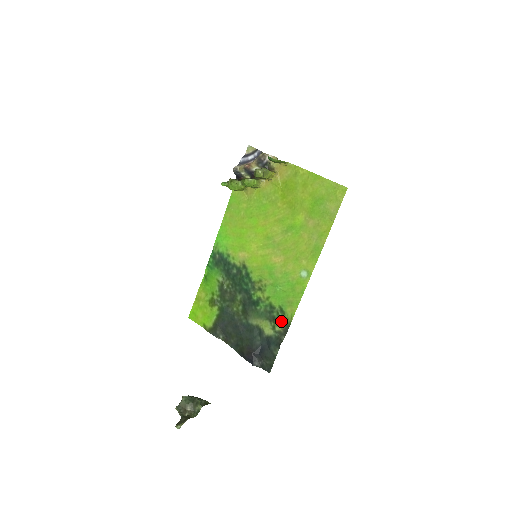
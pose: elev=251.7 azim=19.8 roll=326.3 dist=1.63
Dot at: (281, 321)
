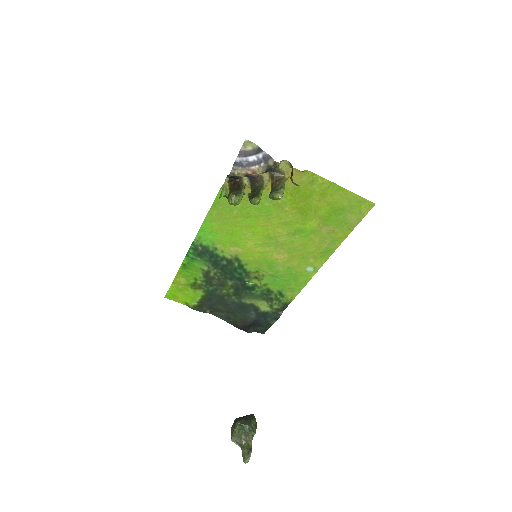
Dot at: (279, 301)
